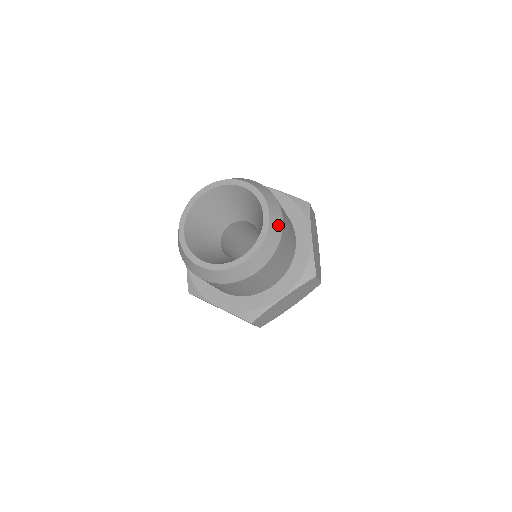
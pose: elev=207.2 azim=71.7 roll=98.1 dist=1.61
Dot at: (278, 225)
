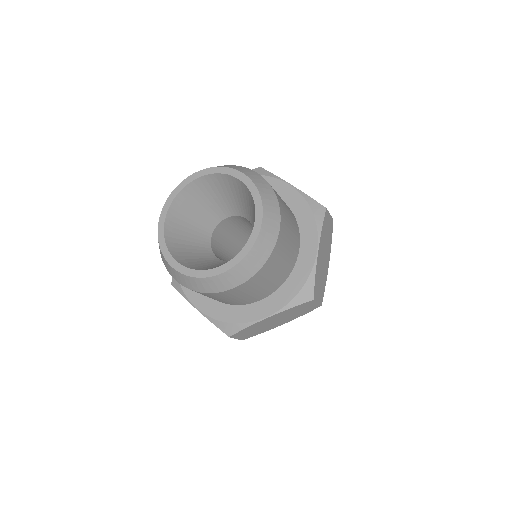
Dot at: (271, 236)
